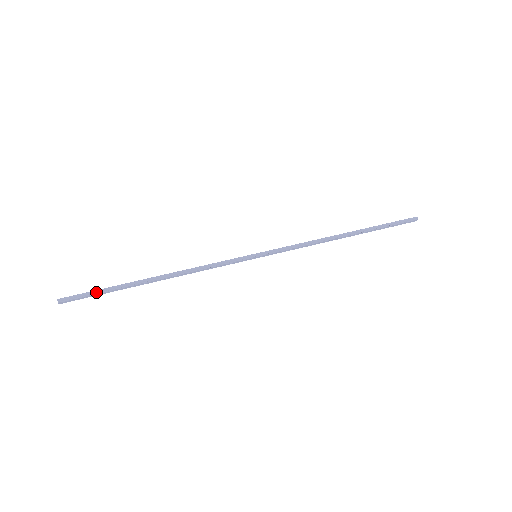
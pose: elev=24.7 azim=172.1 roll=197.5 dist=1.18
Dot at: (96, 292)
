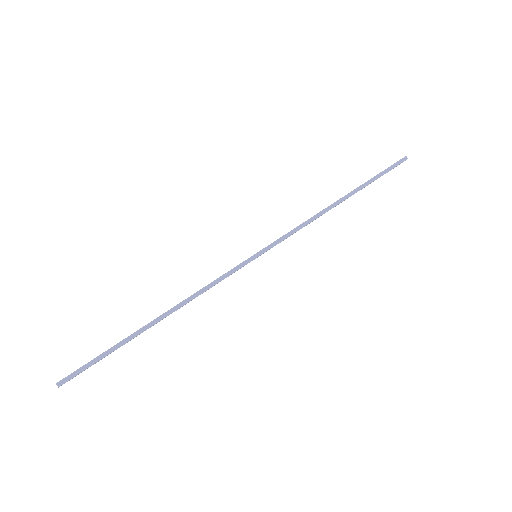
Dot at: (97, 359)
